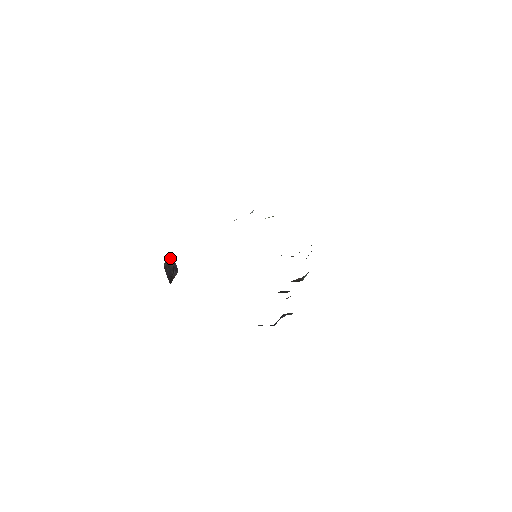
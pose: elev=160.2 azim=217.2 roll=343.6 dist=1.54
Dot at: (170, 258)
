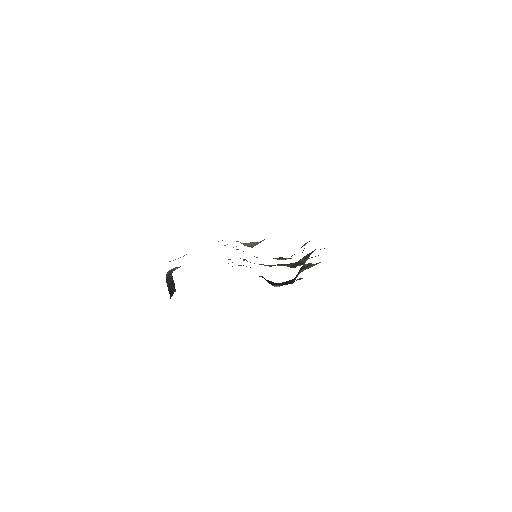
Dot at: (171, 270)
